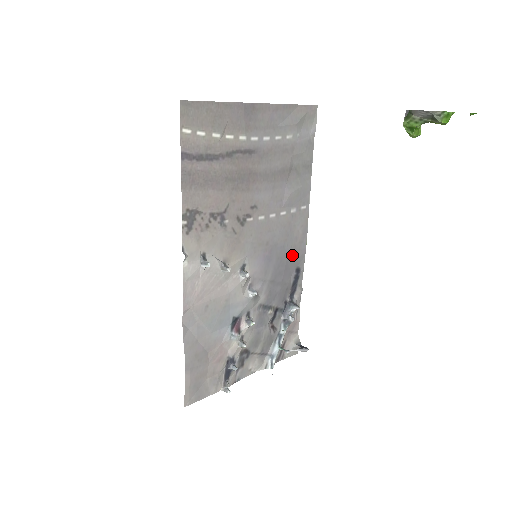
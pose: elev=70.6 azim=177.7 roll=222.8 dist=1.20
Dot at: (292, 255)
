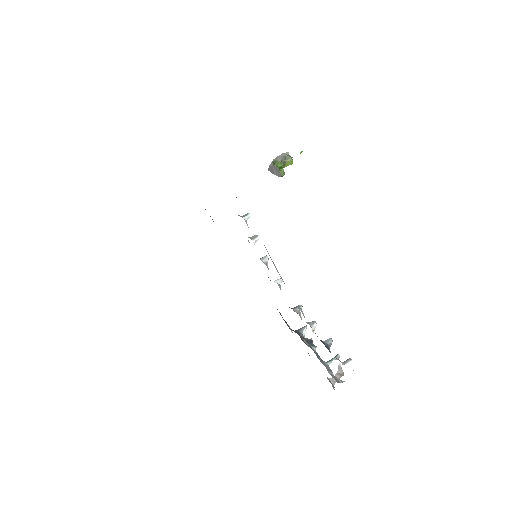
Dot at: occluded
